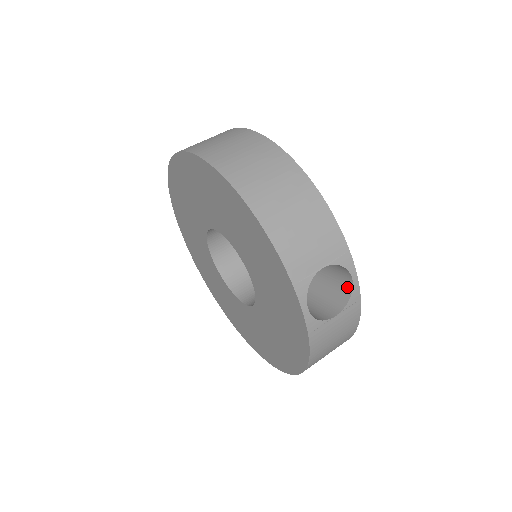
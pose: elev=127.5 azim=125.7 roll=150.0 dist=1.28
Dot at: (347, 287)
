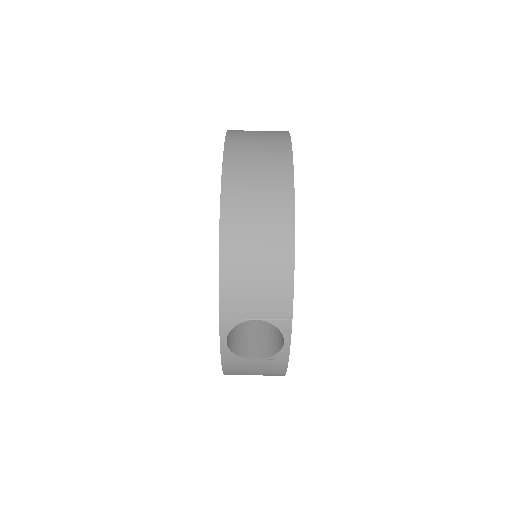
Dot at: (280, 344)
